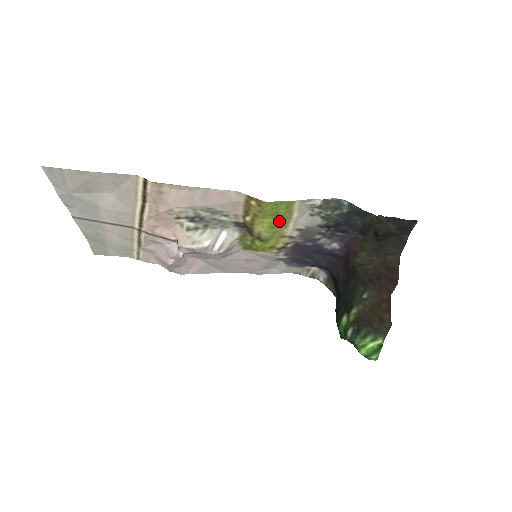
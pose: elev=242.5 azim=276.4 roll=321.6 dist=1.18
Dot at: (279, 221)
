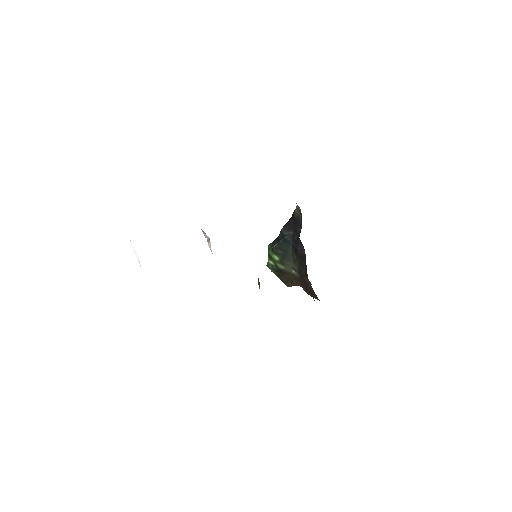
Dot at: occluded
